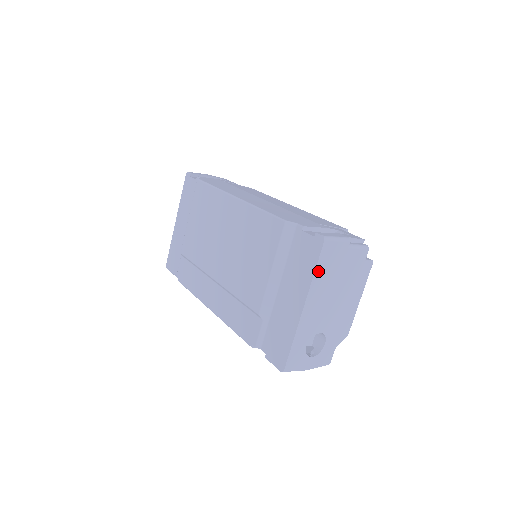
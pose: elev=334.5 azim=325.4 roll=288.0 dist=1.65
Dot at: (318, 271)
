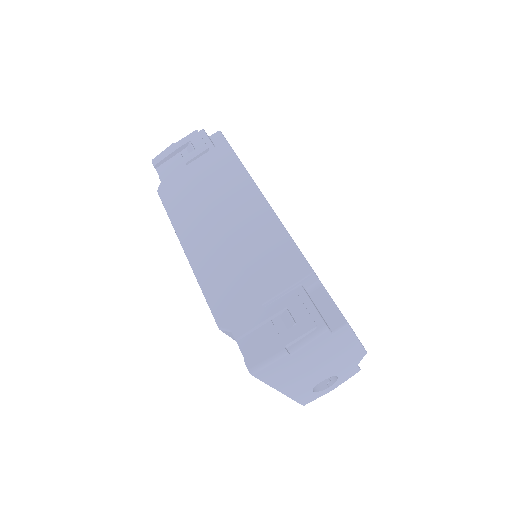
Dot at: (270, 381)
